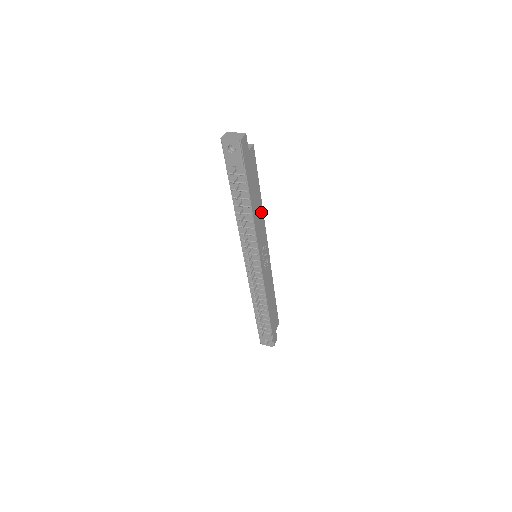
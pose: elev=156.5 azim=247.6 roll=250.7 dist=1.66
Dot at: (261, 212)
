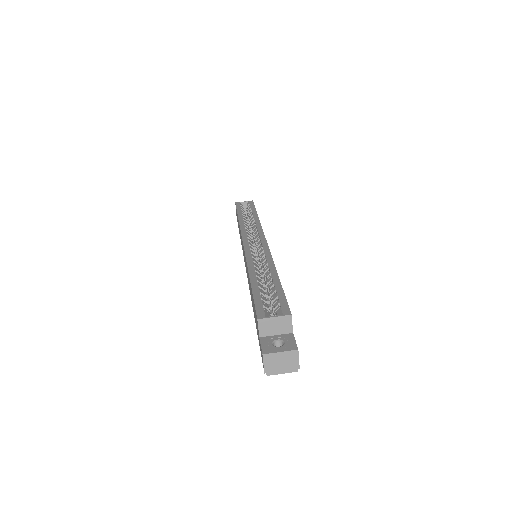
Dot at: occluded
